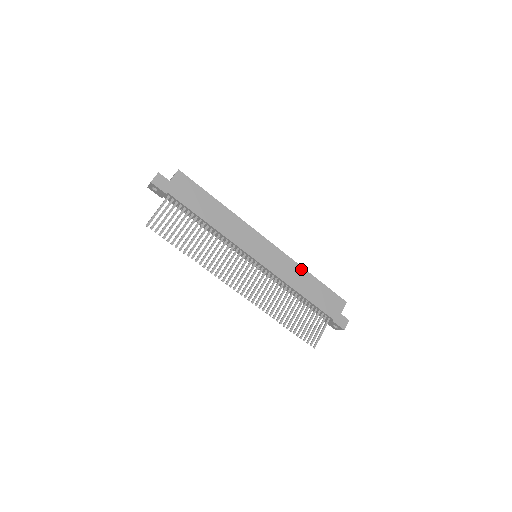
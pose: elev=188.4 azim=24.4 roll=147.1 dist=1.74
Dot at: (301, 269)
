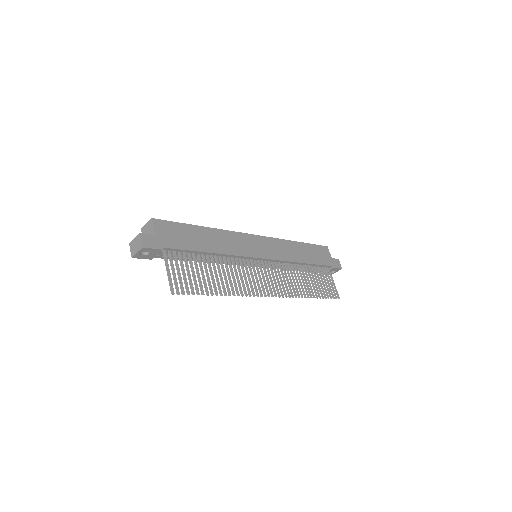
Dot at: (289, 242)
